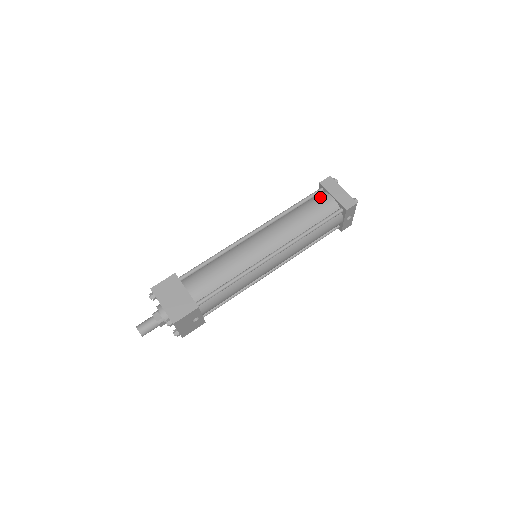
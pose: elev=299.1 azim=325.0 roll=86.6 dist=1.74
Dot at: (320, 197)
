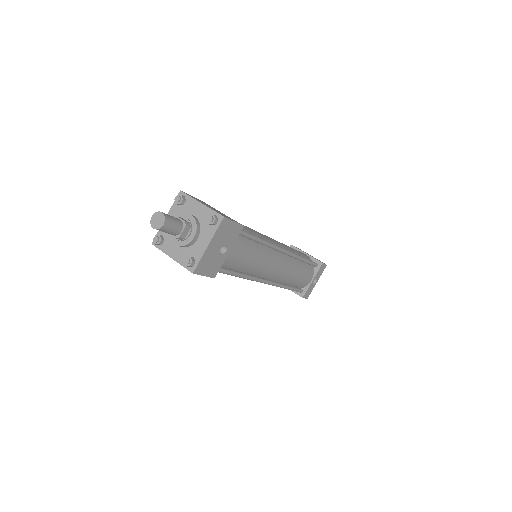
Dot at: occluded
